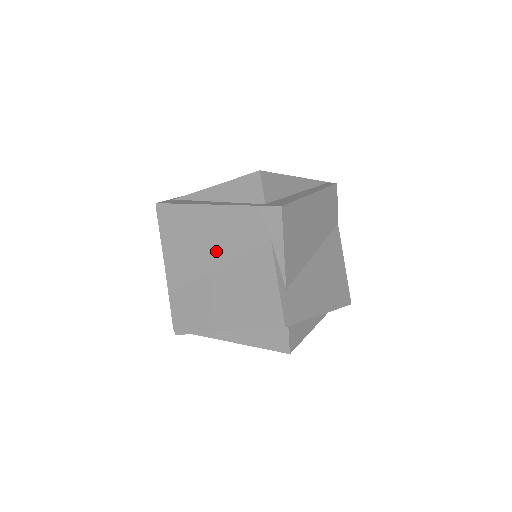
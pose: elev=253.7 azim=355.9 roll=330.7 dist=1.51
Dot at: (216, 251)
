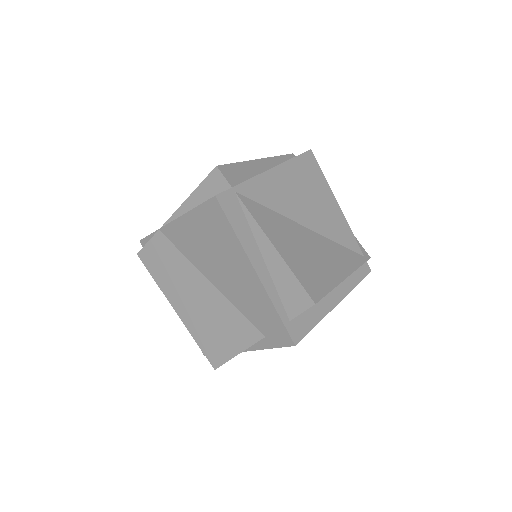
Dot at: (223, 280)
